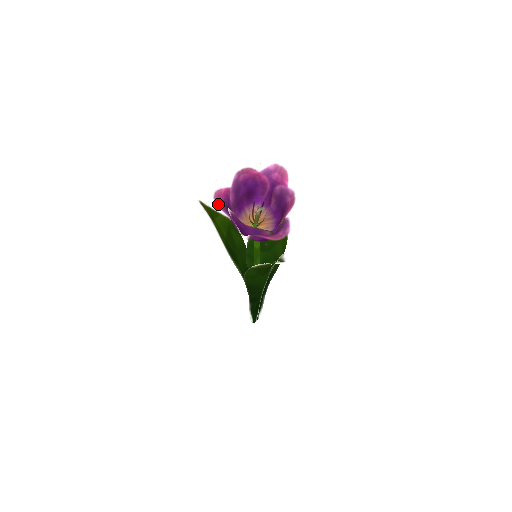
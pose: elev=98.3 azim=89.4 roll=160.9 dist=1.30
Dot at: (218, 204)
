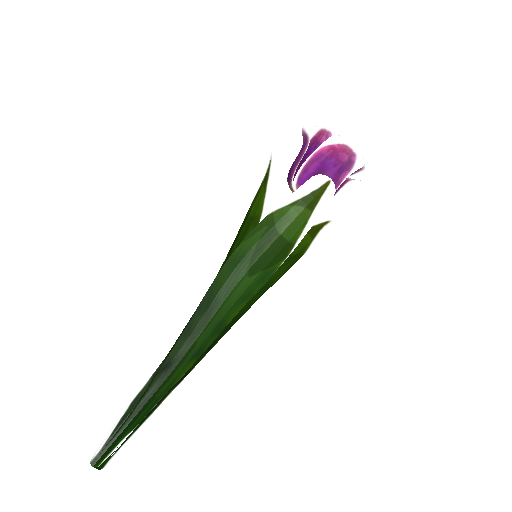
Dot at: (303, 133)
